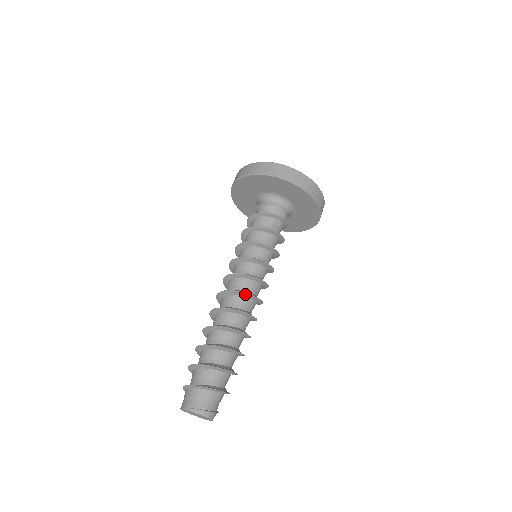
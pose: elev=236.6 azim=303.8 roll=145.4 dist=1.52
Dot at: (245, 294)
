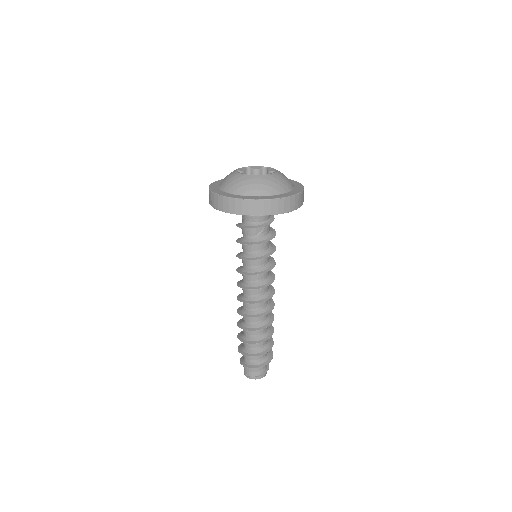
Dot at: (252, 303)
